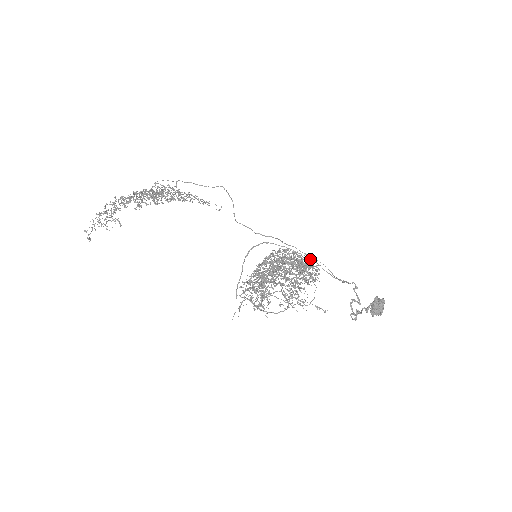
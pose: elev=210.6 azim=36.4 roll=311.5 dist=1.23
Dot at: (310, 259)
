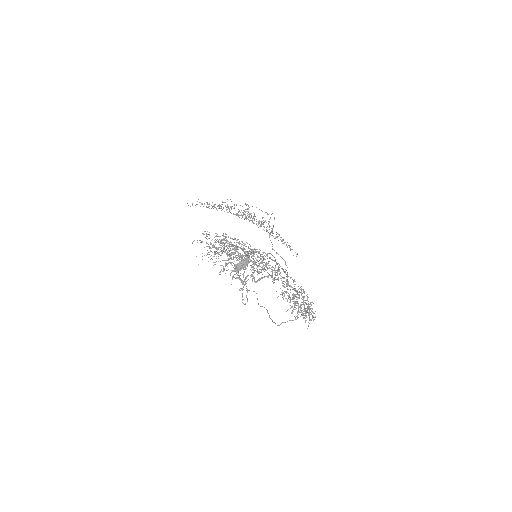
Dot at: occluded
